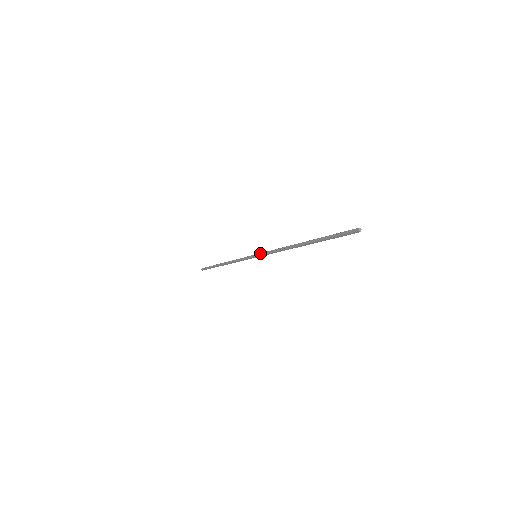
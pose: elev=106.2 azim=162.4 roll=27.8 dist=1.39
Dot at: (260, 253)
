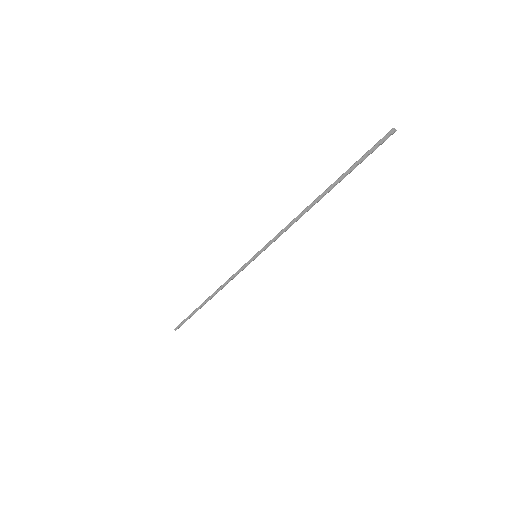
Dot at: (263, 247)
